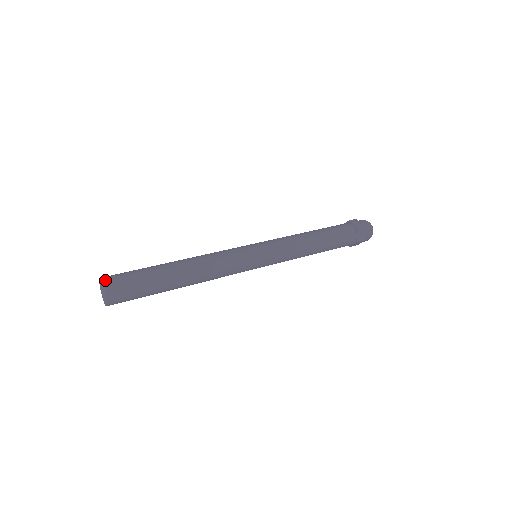
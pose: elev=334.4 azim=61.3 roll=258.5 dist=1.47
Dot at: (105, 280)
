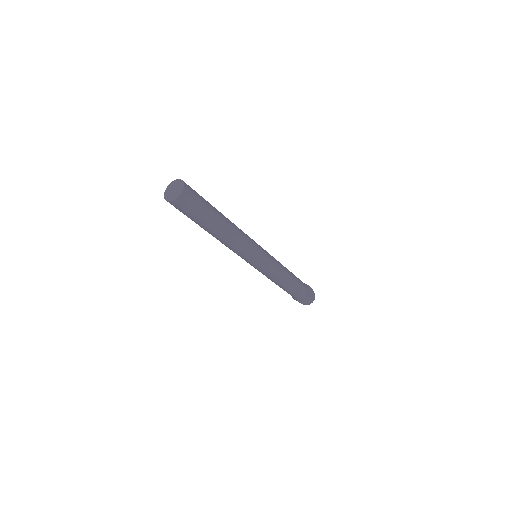
Dot at: occluded
